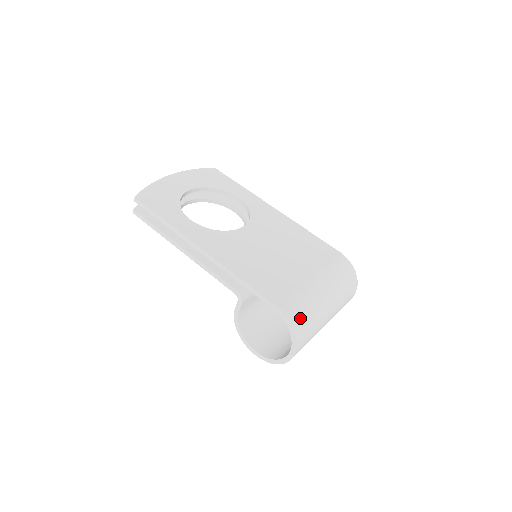
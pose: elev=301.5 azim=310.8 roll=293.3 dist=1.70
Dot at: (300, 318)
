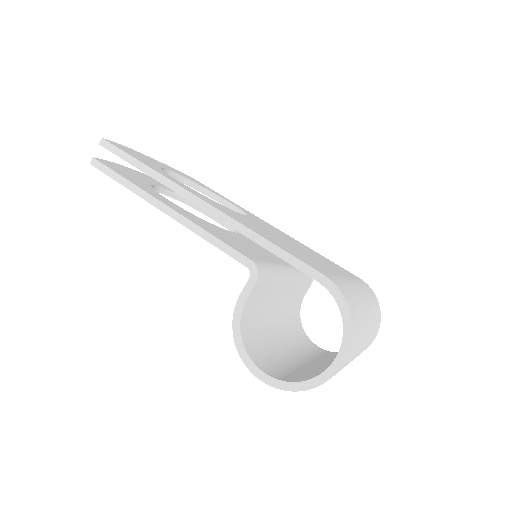
Dot at: (352, 305)
